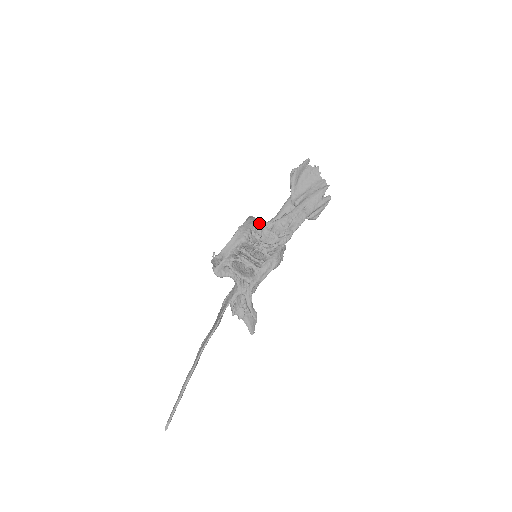
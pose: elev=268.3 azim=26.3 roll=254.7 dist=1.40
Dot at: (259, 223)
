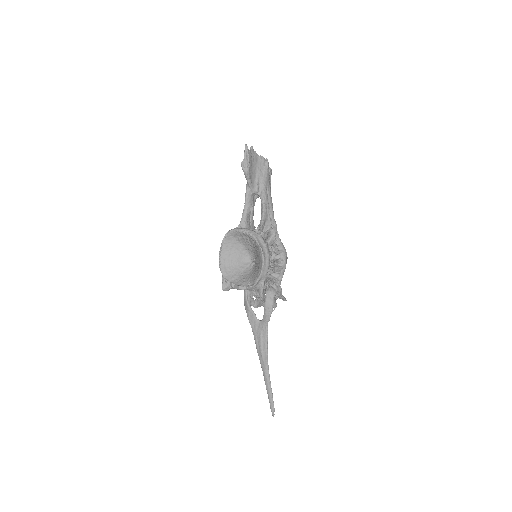
Dot at: (260, 232)
